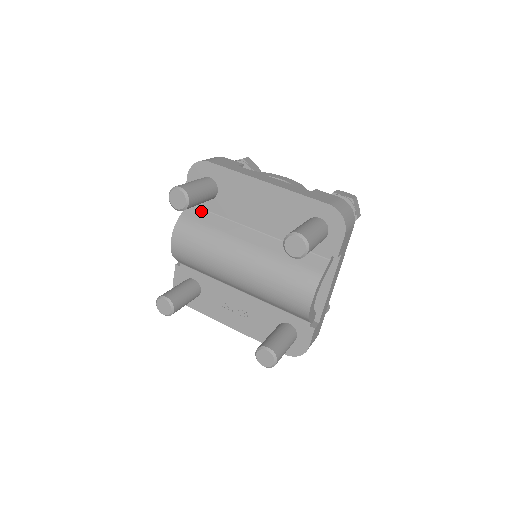
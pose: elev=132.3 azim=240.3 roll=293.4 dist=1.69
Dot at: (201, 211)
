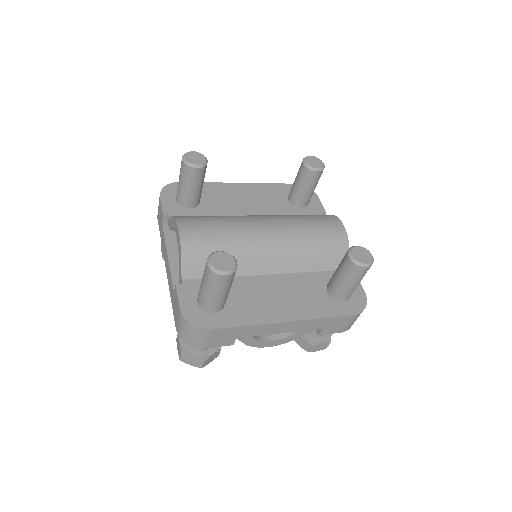
Dot at: occluded
